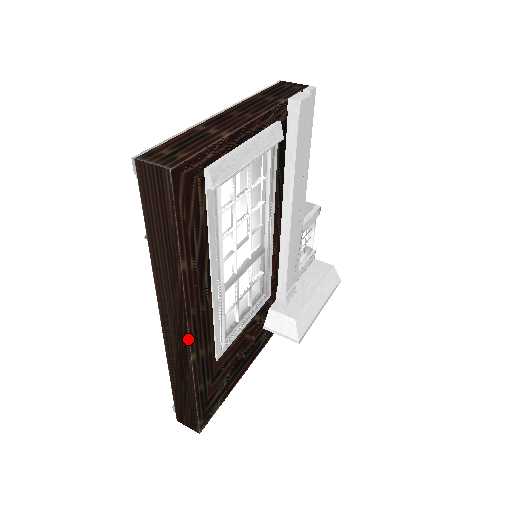
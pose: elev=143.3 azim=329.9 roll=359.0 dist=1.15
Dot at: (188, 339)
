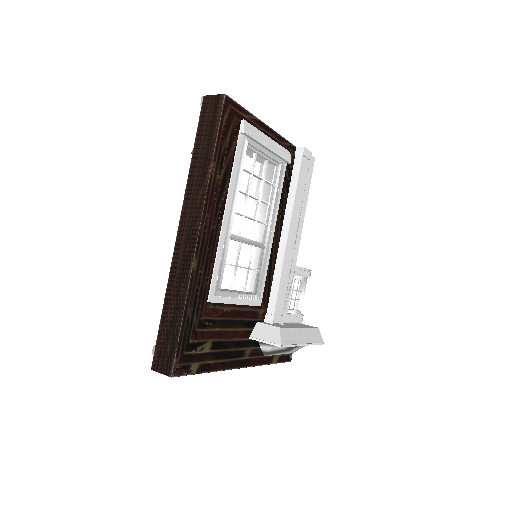
Dot at: (197, 240)
